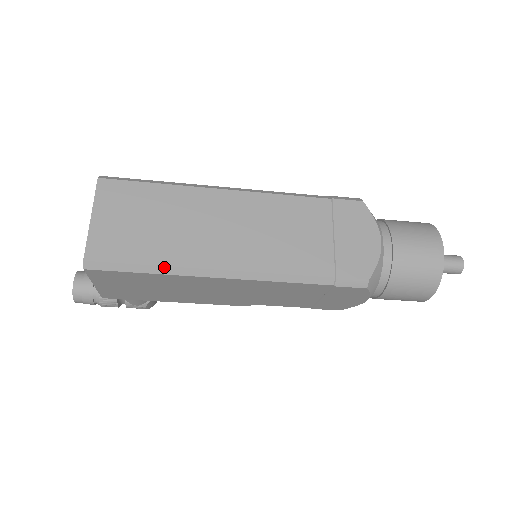
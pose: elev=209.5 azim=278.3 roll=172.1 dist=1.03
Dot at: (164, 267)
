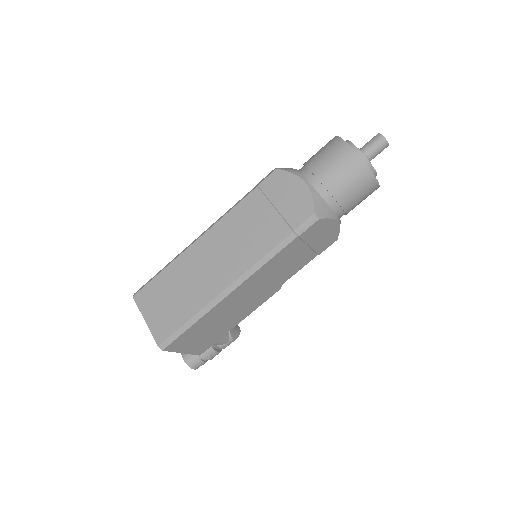
Dot at: (198, 313)
